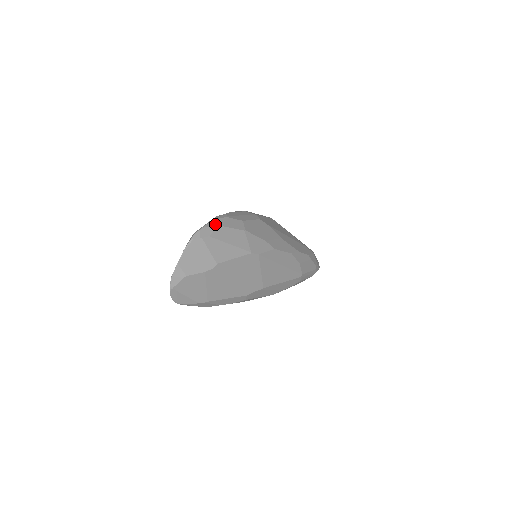
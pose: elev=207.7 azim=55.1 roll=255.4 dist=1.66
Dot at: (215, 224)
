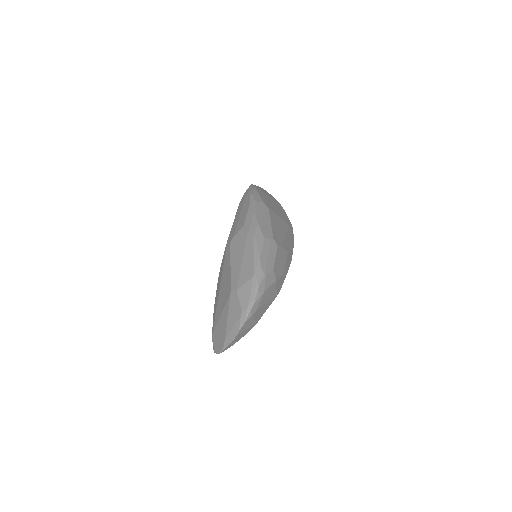
Dot at: (260, 294)
